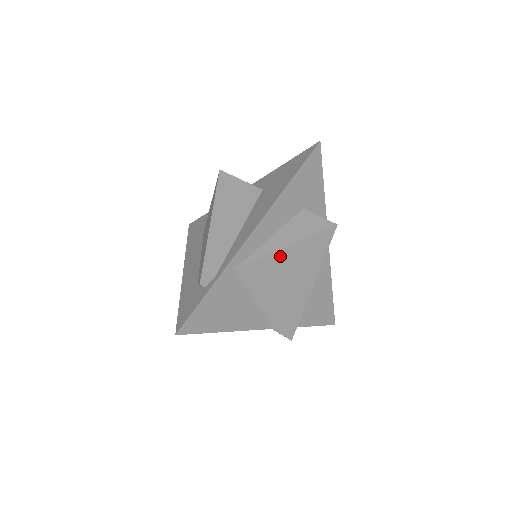
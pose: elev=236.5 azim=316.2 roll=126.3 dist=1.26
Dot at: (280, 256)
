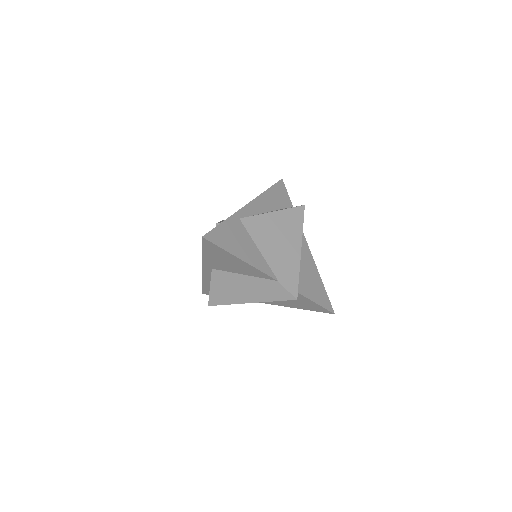
Dot at: (270, 218)
